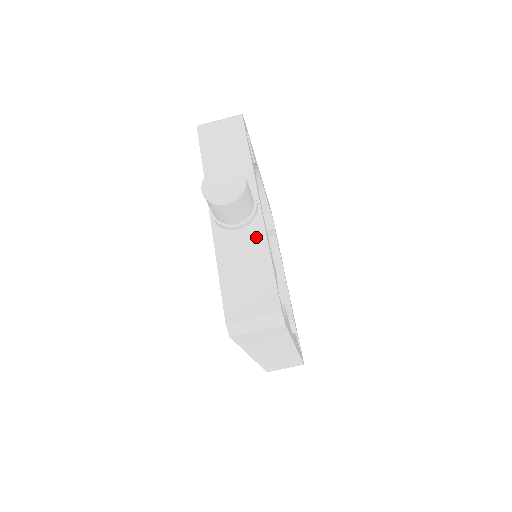
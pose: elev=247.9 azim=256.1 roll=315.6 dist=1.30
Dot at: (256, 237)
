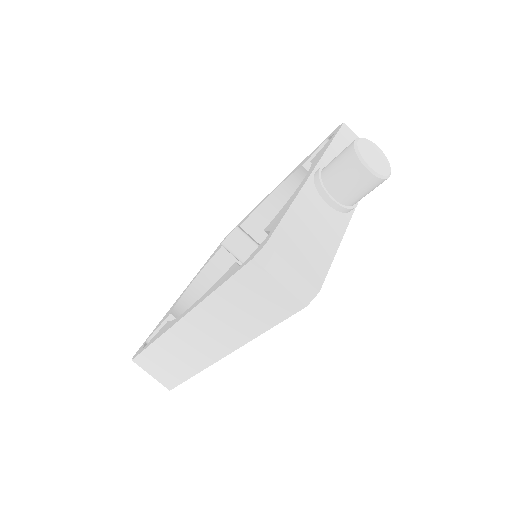
Dot at: (337, 224)
